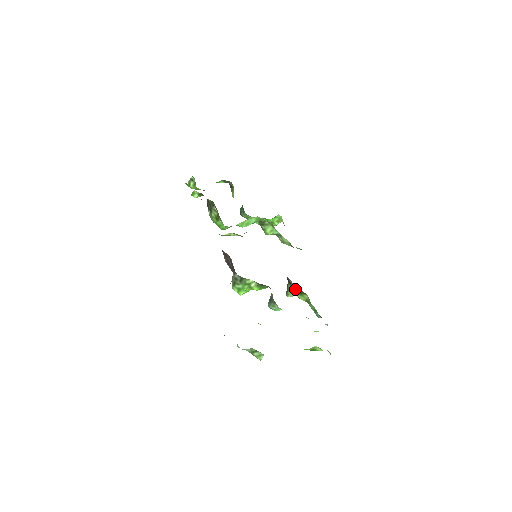
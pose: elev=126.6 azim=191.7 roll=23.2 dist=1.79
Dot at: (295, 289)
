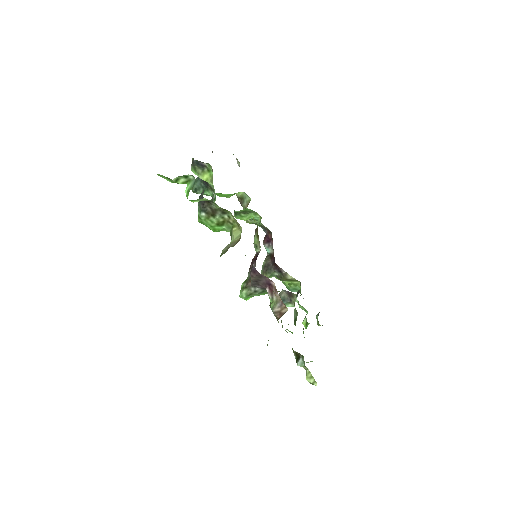
Dot at: (289, 279)
